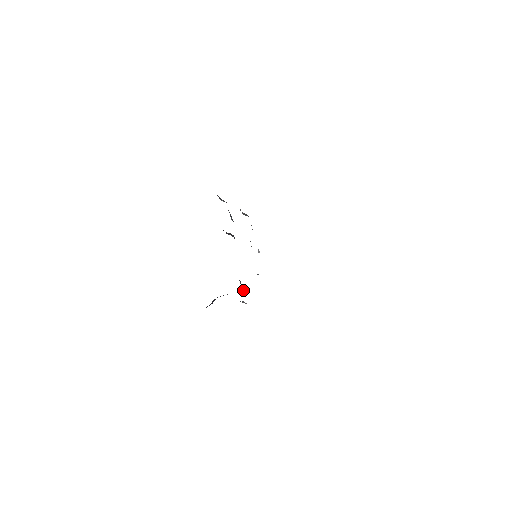
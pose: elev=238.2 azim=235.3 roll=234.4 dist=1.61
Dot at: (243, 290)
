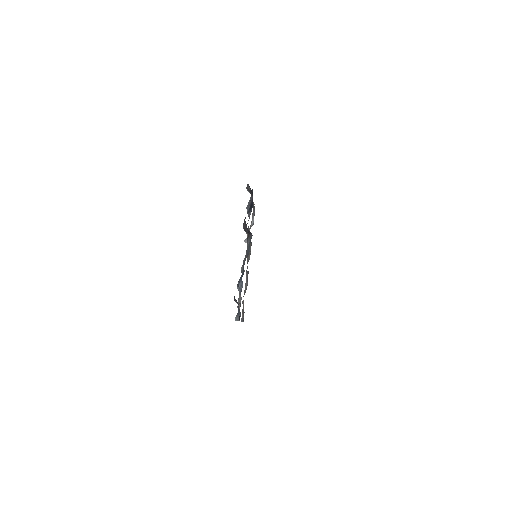
Dot at: (239, 289)
